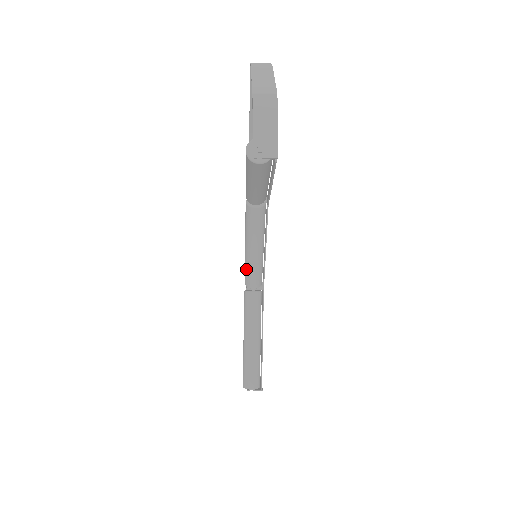
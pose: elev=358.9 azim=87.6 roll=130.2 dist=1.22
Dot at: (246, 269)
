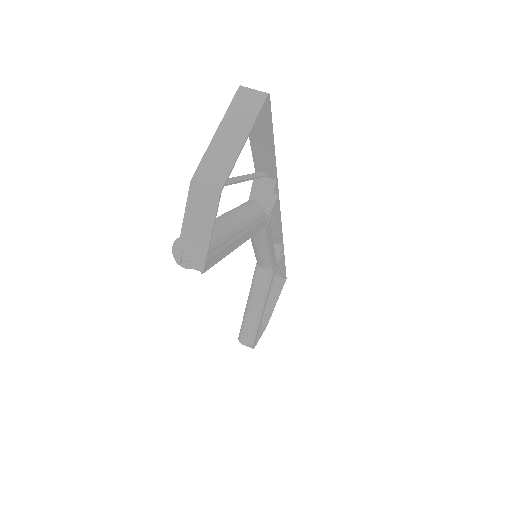
Dot at: (254, 252)
